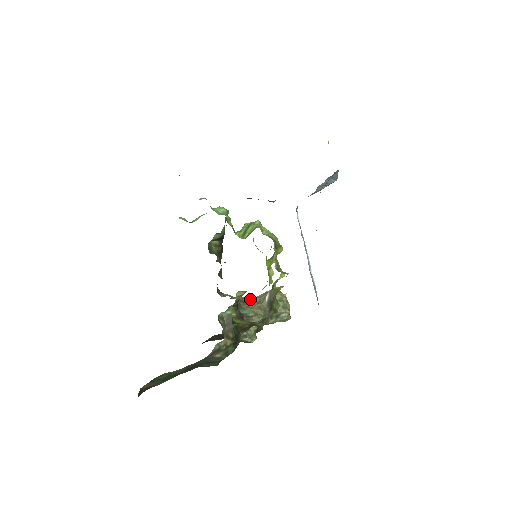
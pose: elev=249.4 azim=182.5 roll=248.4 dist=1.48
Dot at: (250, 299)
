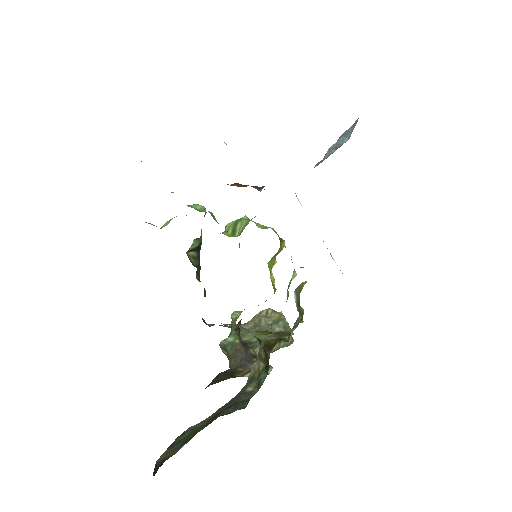
Dot at: (242, 325)
